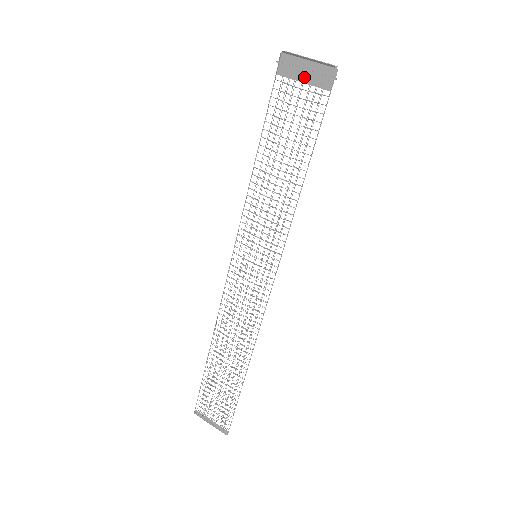
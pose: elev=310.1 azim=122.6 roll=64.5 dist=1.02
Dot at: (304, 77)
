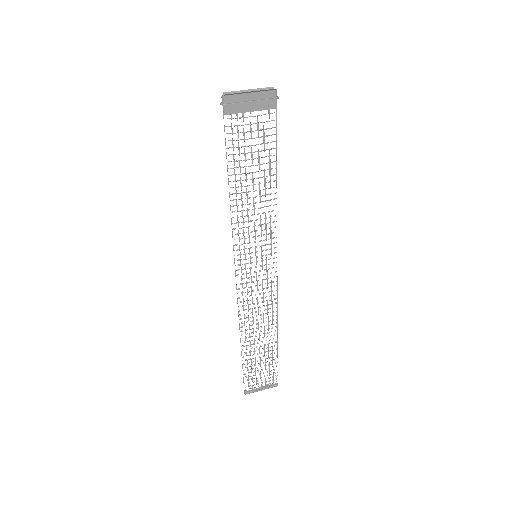
Dot at: (251, 107)
